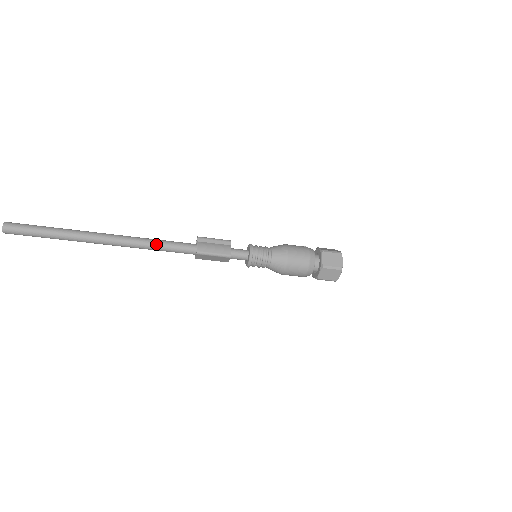
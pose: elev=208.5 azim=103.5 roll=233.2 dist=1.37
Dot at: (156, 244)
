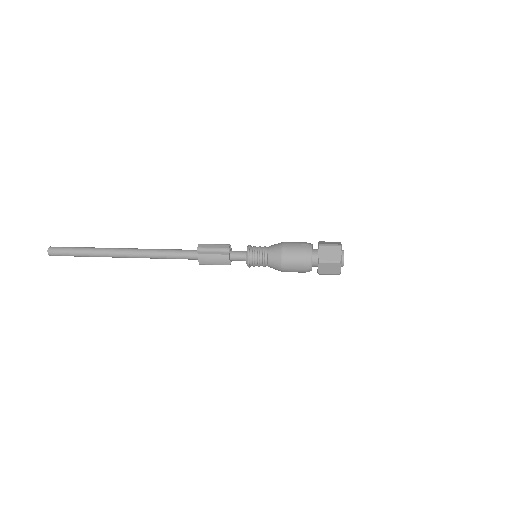
Dot at: (164, 258)
